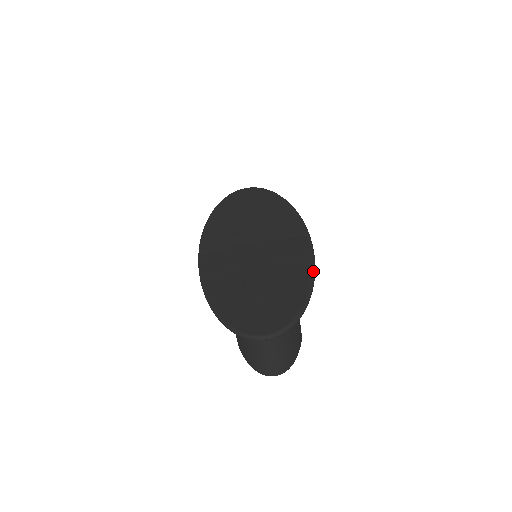
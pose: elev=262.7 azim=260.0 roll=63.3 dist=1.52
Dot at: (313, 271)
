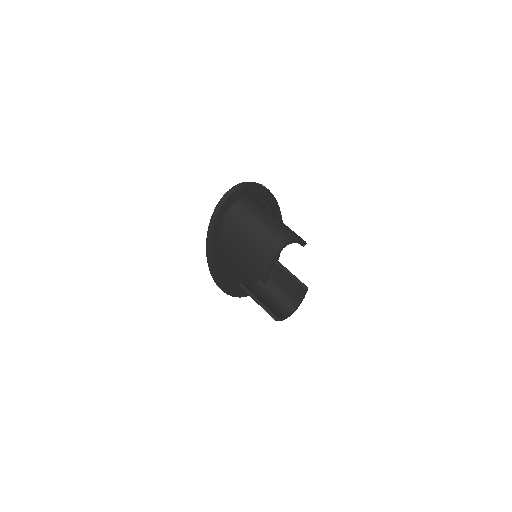
Dot at: occluded
